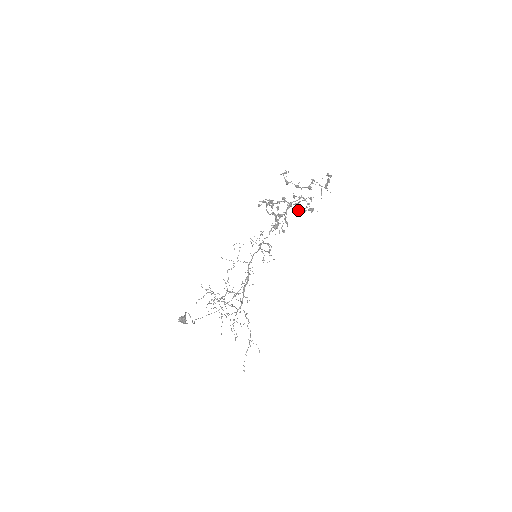
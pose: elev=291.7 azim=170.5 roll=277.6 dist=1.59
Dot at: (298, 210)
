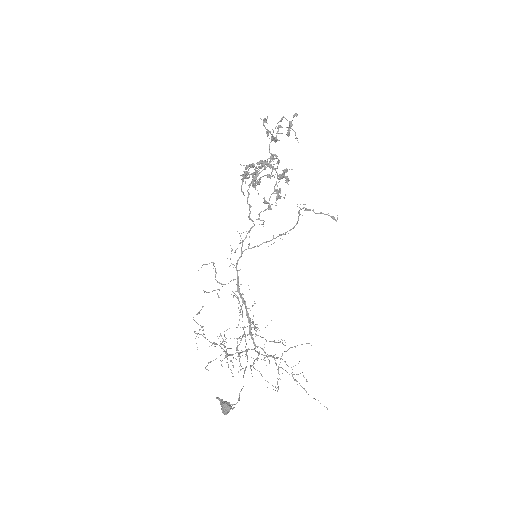
Dot at: (256, 182)
